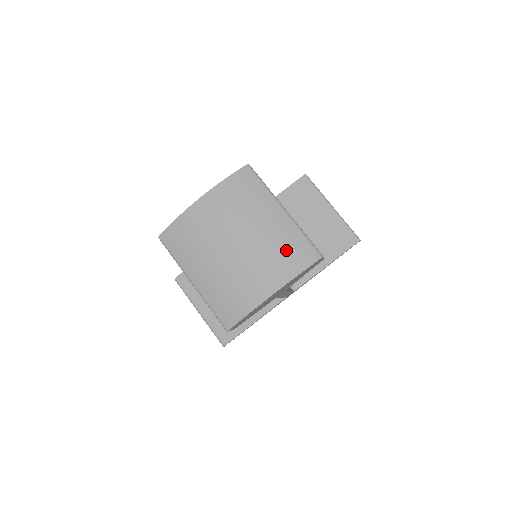
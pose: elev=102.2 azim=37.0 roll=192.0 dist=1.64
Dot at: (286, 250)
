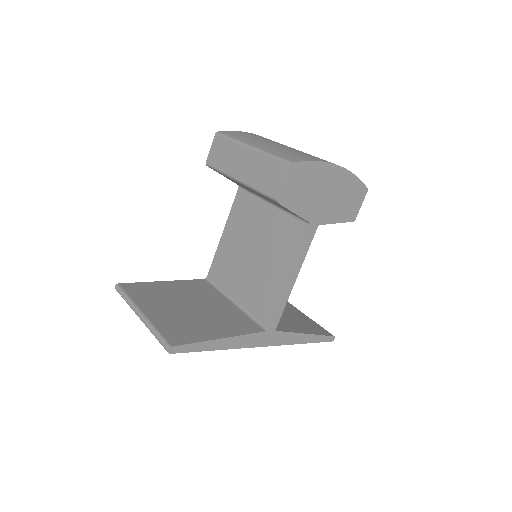
Dot at: occluded
